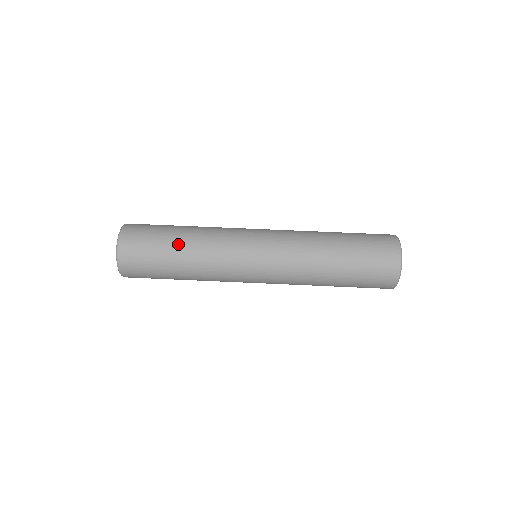
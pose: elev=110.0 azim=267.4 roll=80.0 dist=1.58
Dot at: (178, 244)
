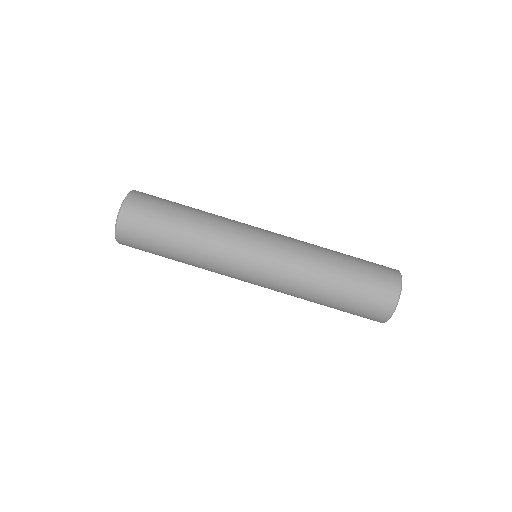
Dot at: (178, 237)
